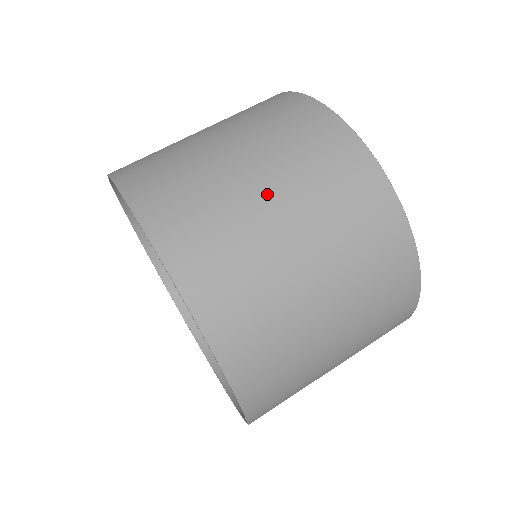
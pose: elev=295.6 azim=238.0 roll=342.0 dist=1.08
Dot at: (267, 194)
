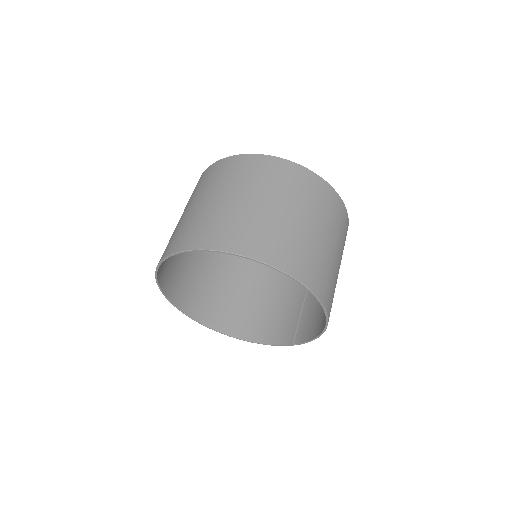
Dot at: (310, 225)
